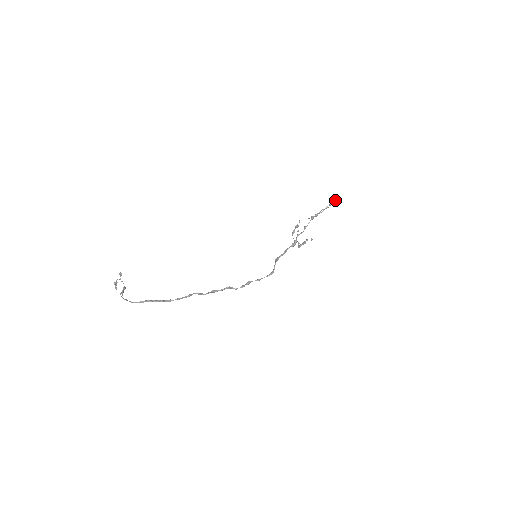
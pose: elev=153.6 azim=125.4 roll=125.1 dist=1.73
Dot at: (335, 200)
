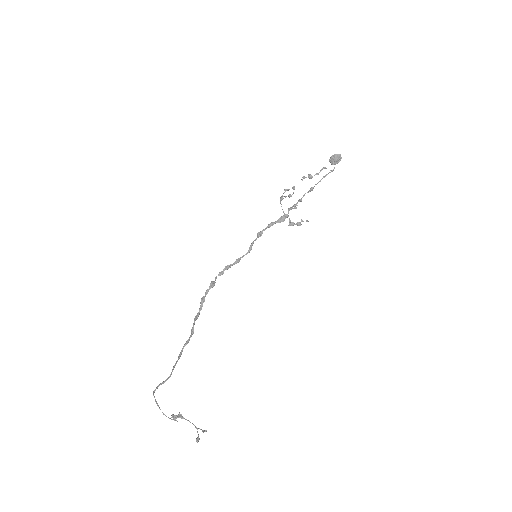
Dot at: (337, 163)
